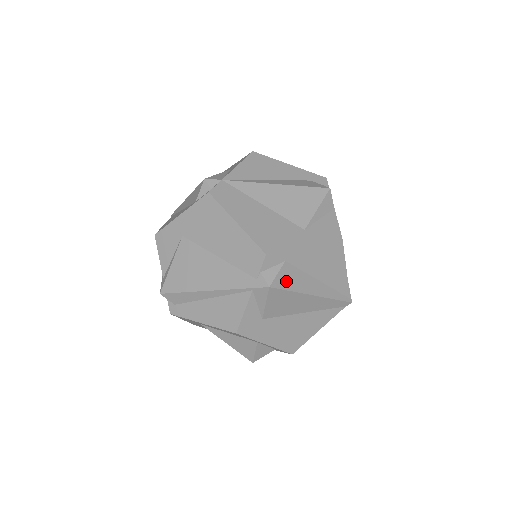
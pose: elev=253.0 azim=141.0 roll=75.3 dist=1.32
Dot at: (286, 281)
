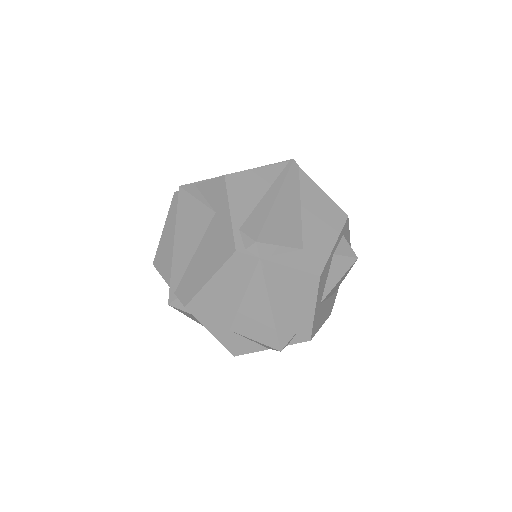
Dot at: (185, 313)
